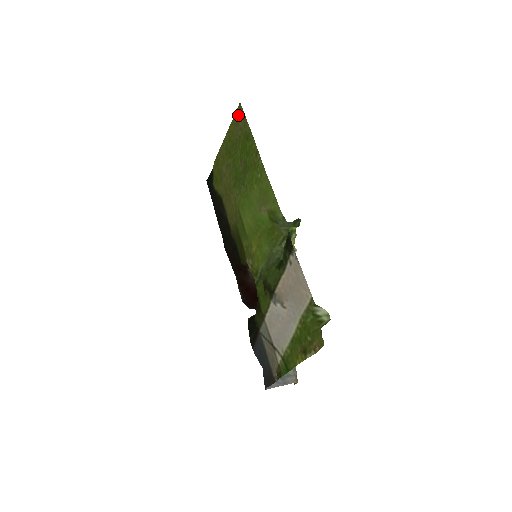
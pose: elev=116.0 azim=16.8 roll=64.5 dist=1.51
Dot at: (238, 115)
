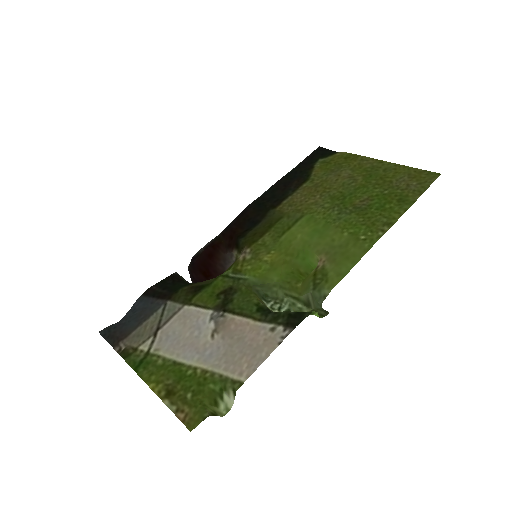
Dot at: (424, 176)
